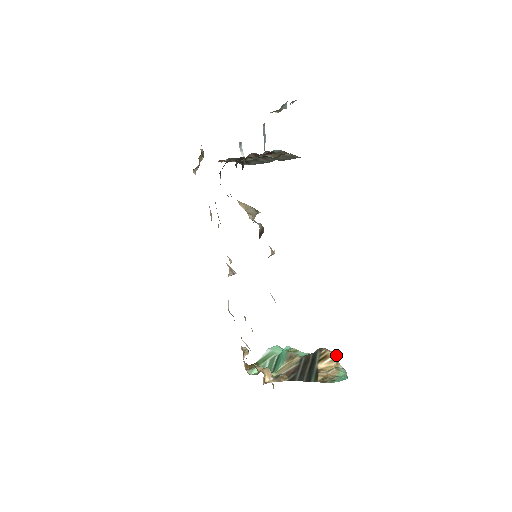
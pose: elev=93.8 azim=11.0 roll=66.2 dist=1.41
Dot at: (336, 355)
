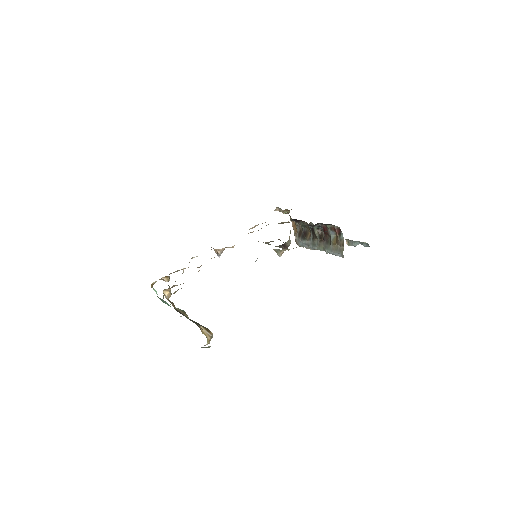
Dot at: occluded
